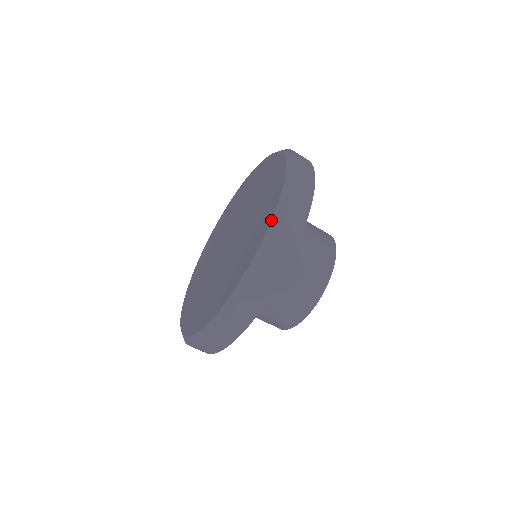
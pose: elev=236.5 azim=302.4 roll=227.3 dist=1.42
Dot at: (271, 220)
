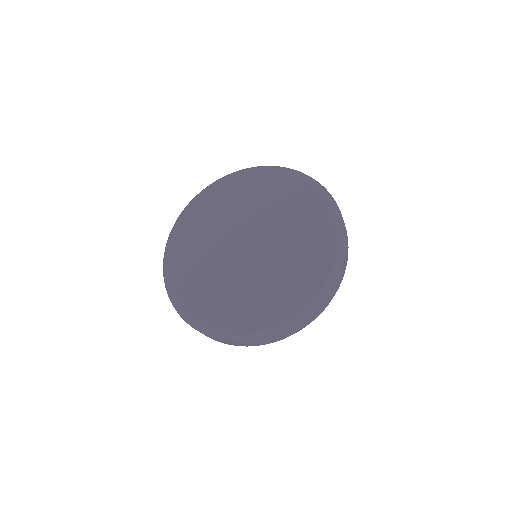
Dot at: (280, 324)
